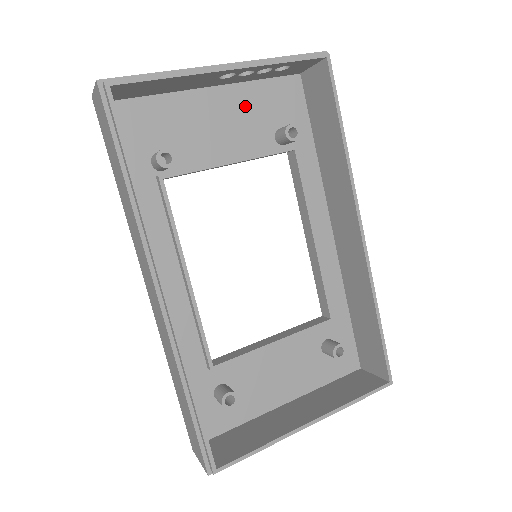
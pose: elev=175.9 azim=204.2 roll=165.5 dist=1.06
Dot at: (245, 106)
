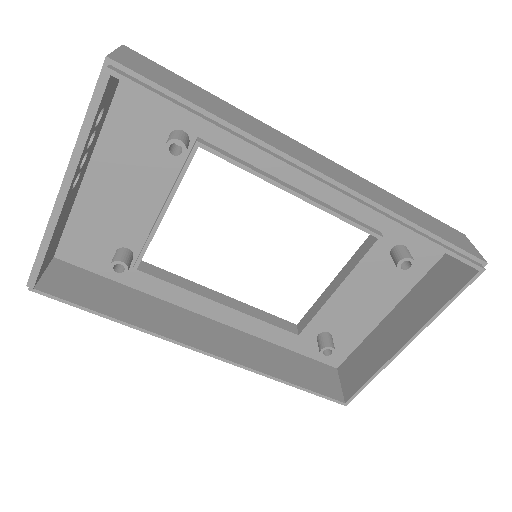
Dot at: (123, 153)
